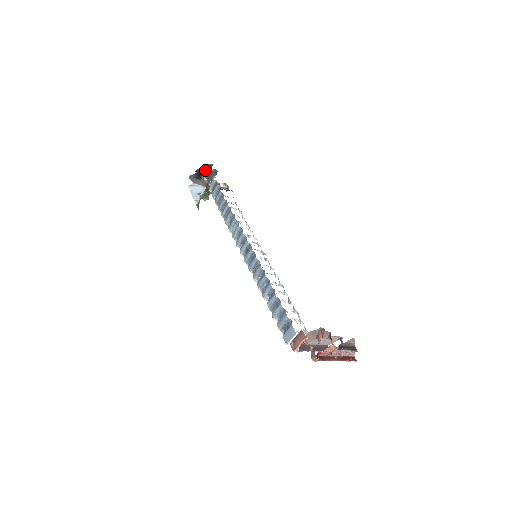
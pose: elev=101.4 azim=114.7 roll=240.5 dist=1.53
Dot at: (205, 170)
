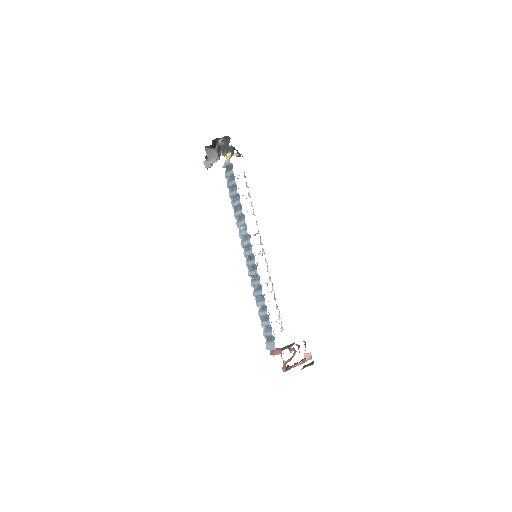
Dot at: (221, 139)
